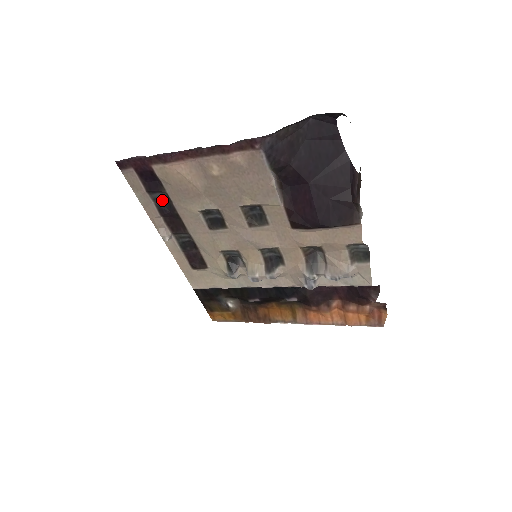
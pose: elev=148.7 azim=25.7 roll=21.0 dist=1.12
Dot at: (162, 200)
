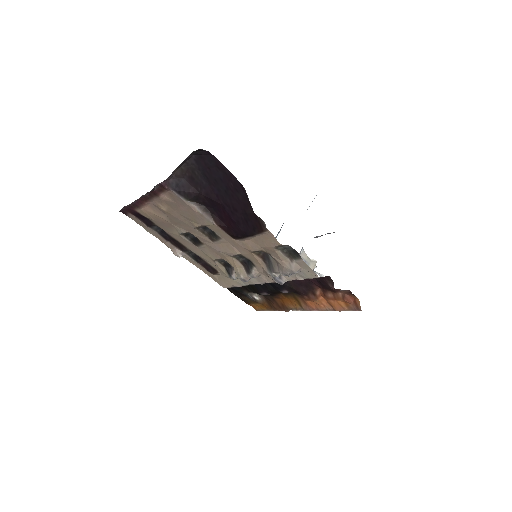
Dot at: (160, 230)
